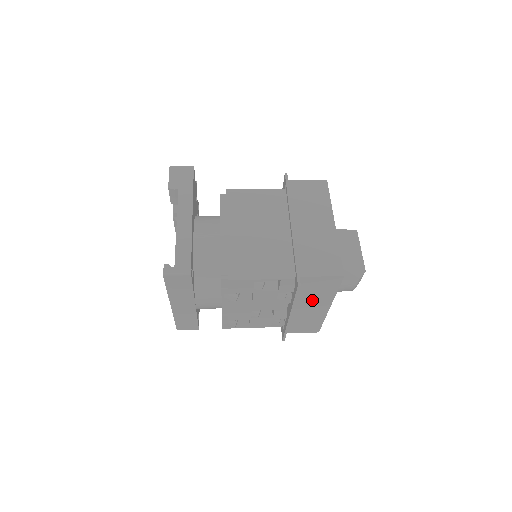
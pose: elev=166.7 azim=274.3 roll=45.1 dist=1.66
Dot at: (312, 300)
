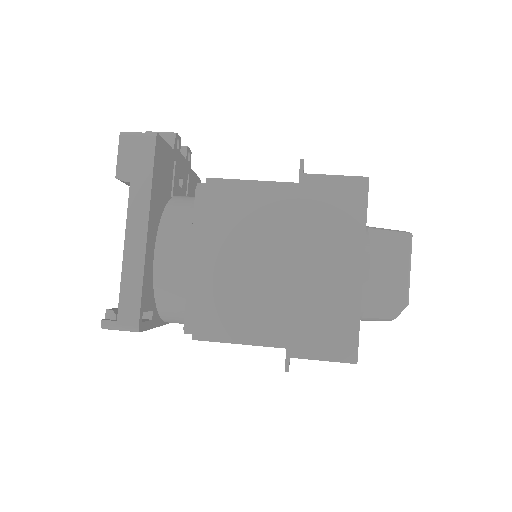
Dot at: occluded
